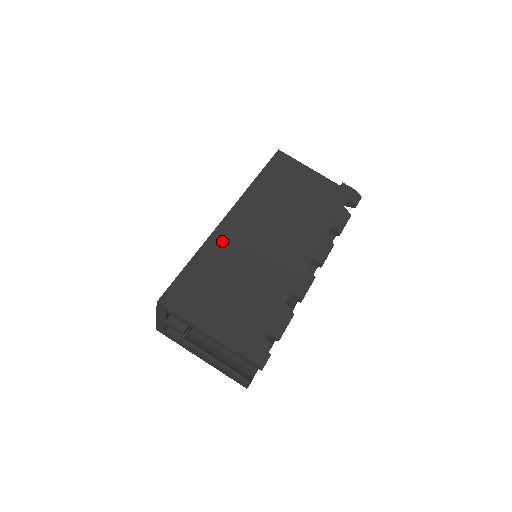
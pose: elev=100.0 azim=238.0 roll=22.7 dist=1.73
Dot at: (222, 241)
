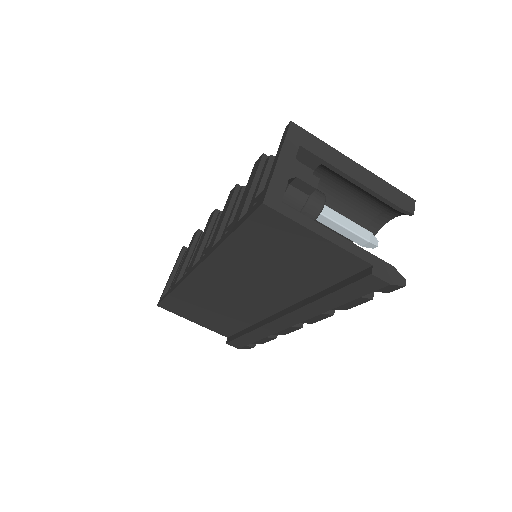
Dot at: (198, 286)
